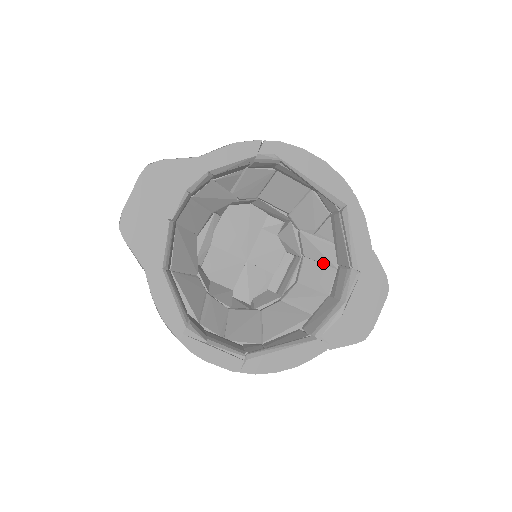
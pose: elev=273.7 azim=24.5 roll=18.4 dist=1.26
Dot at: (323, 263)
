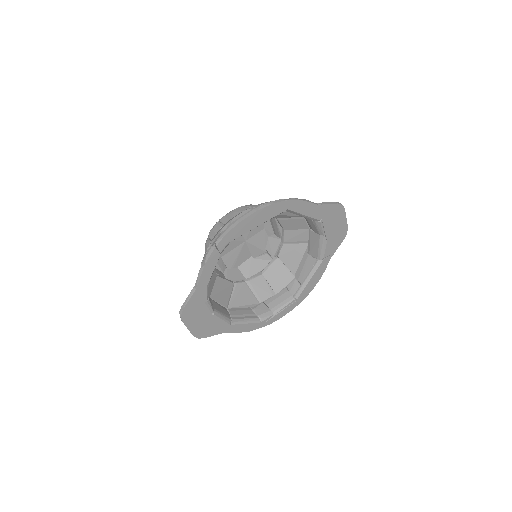
Dot at: (292, 217)
